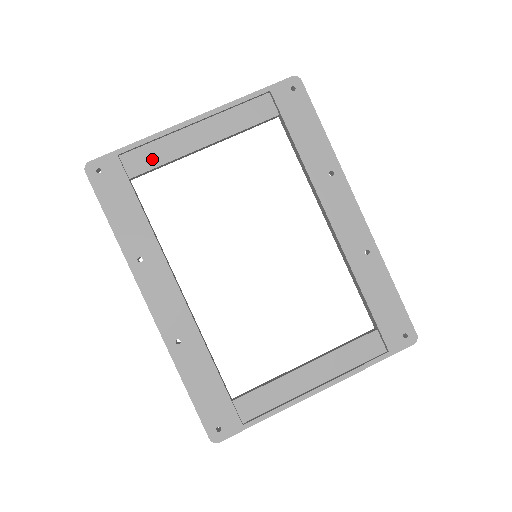
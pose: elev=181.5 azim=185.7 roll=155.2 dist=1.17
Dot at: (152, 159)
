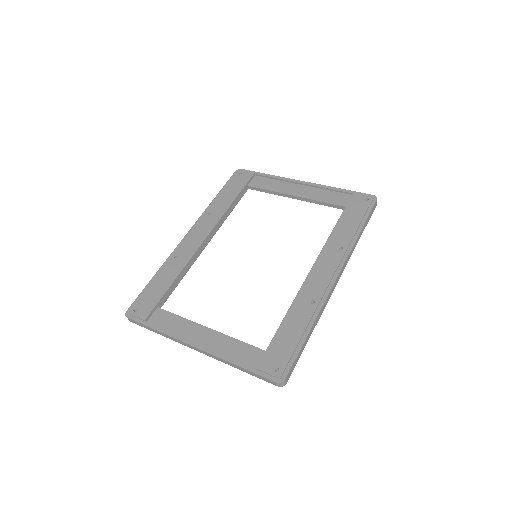
Dot at: (266, 185)
